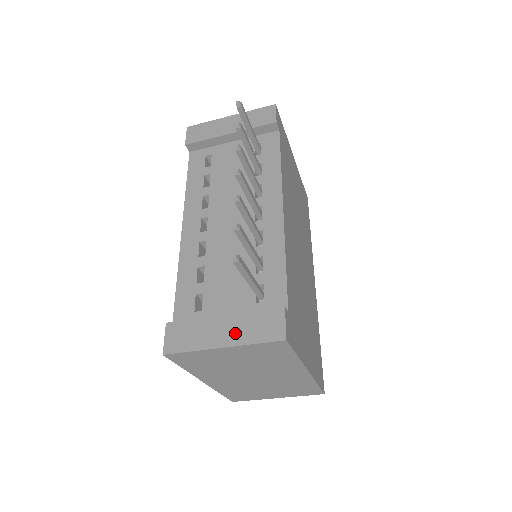
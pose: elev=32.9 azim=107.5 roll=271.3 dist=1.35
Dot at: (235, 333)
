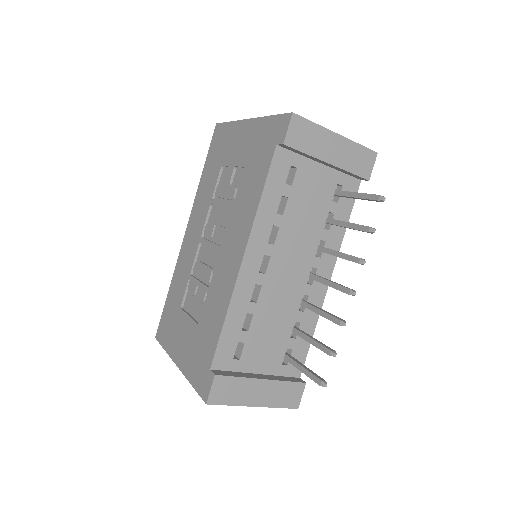
Dot at: (268, 397)
